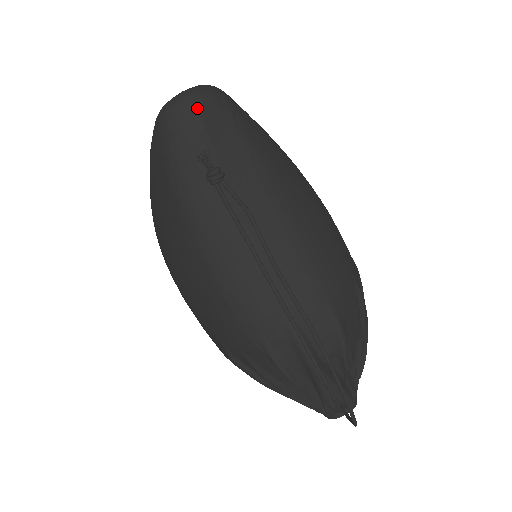
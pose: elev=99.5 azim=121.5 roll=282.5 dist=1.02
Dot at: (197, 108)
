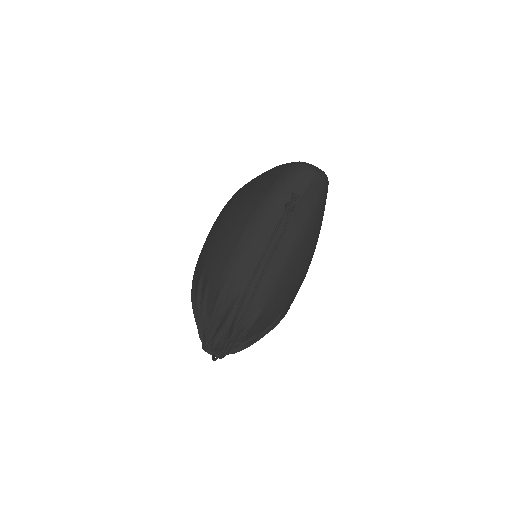
Dot at: (314, 178)
